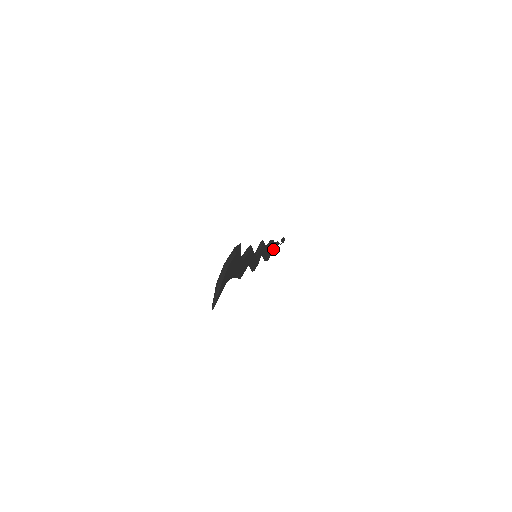
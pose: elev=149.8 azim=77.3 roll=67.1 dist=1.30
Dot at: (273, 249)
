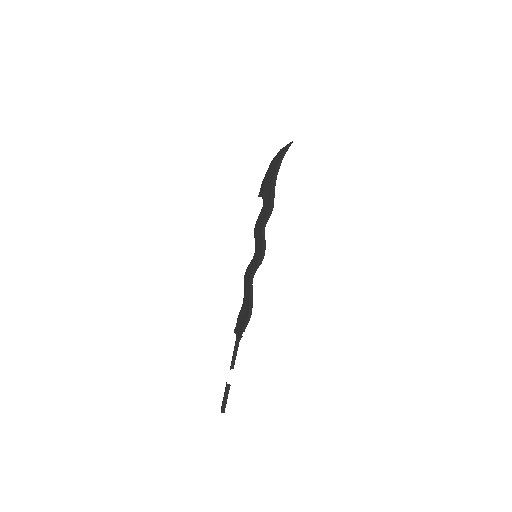
Dot at: (241, 334)
